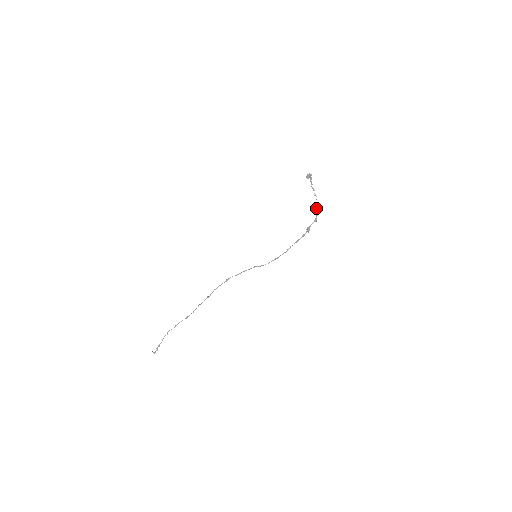
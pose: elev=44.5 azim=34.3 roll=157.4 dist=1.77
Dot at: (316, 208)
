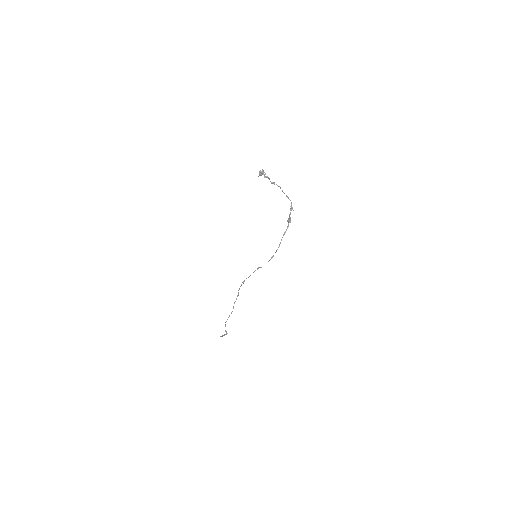
Dot at: (287, 197)
